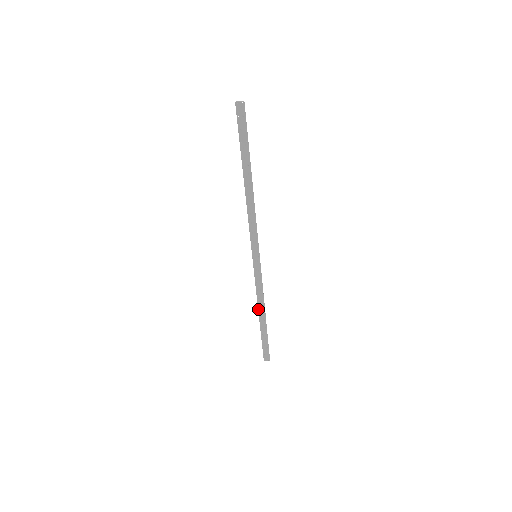
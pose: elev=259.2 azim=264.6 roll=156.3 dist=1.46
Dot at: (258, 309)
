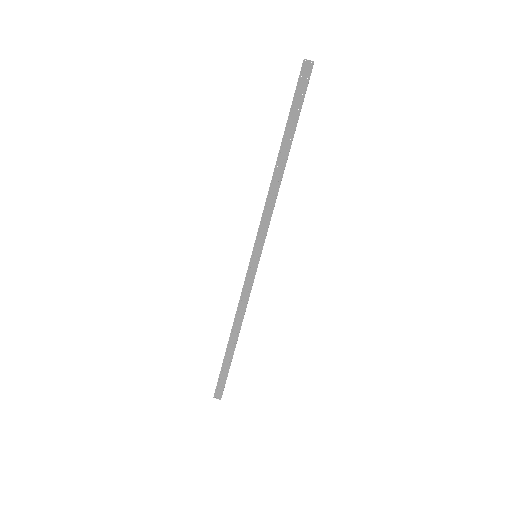
Dot at: (233, 325)
